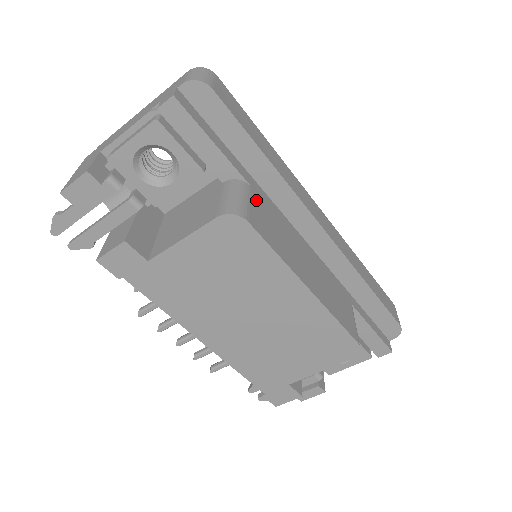
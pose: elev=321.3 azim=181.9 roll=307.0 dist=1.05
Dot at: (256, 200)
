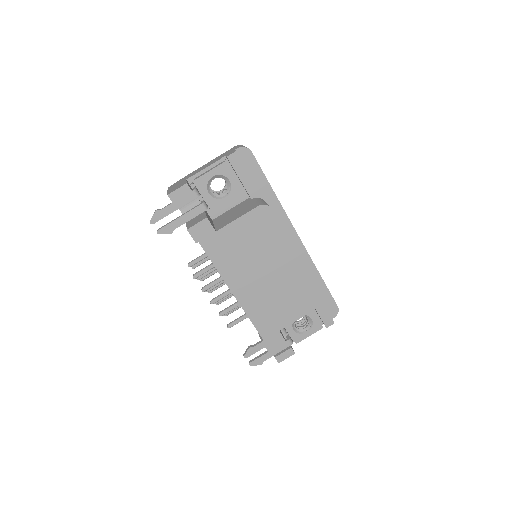
Dot at: occluded
